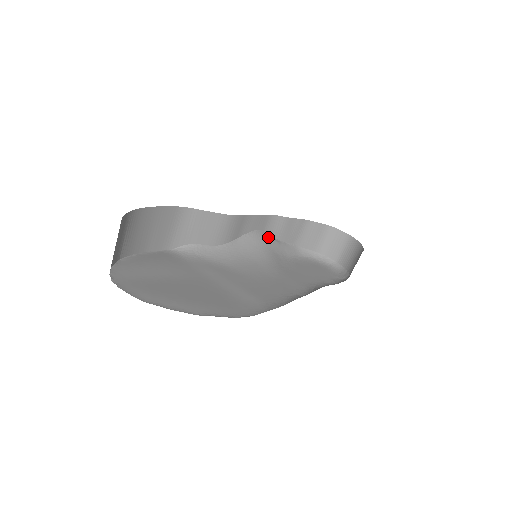
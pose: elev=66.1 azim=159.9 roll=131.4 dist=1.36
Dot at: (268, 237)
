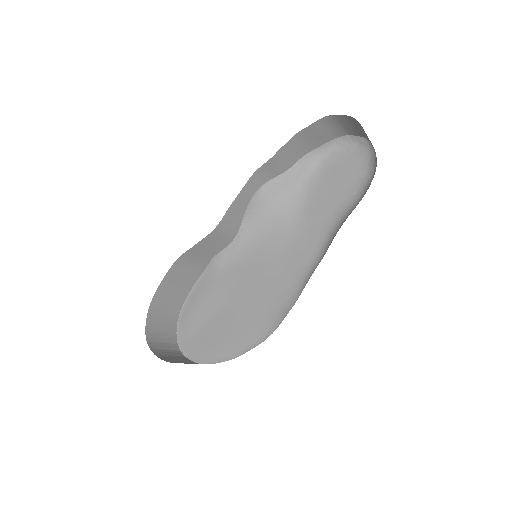
Dot at: (270, 185)
